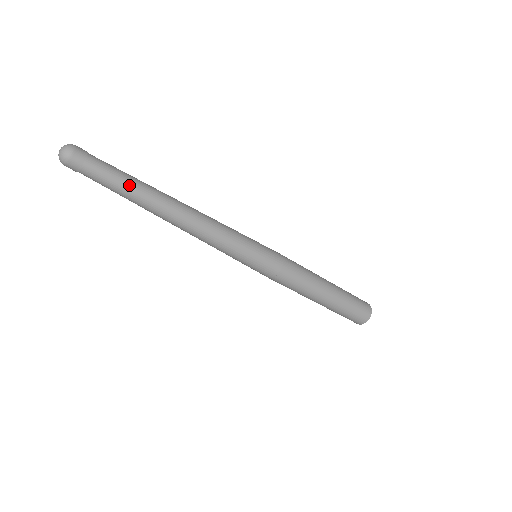
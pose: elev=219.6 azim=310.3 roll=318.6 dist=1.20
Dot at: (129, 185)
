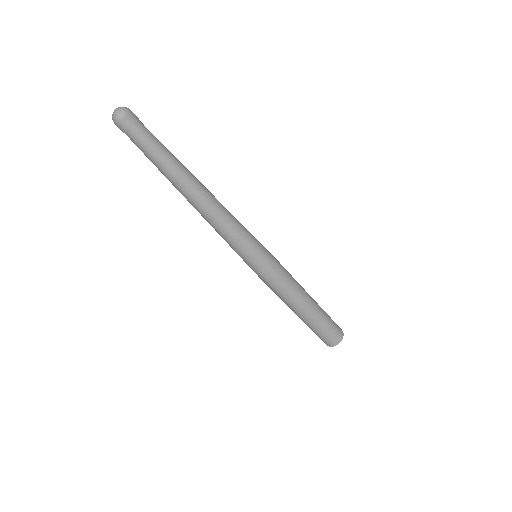
Dot at: (170, 153)
